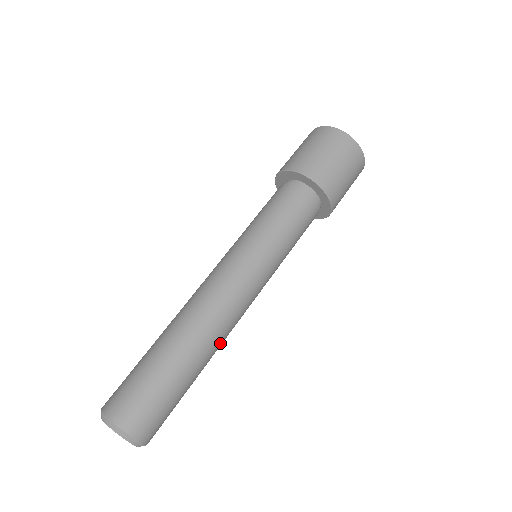
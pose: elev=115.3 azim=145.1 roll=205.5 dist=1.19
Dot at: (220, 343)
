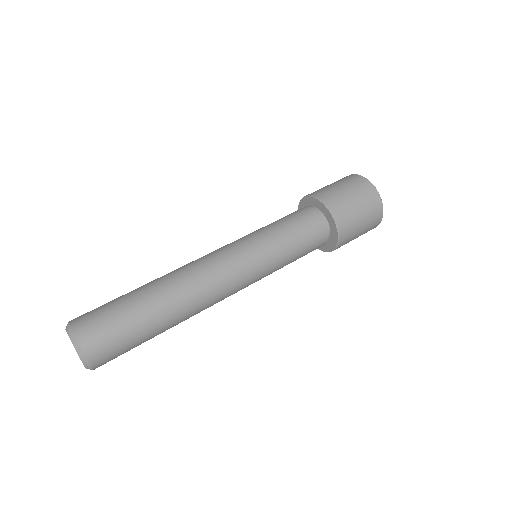
Dot at: (194, 313)
